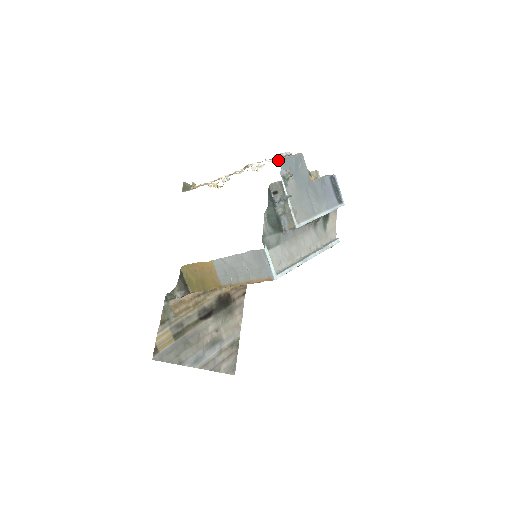
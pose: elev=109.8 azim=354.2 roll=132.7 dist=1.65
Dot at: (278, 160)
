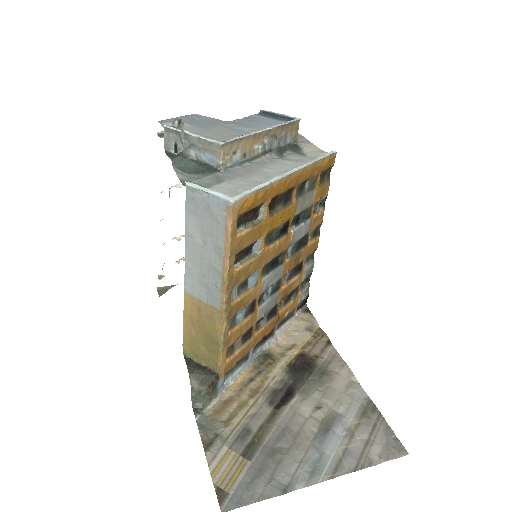
Dot at: occluded
